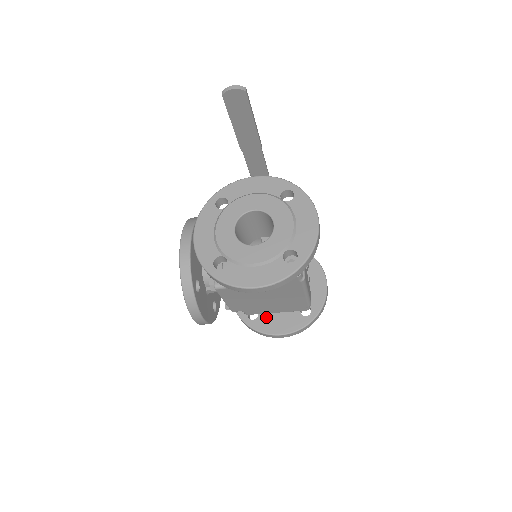
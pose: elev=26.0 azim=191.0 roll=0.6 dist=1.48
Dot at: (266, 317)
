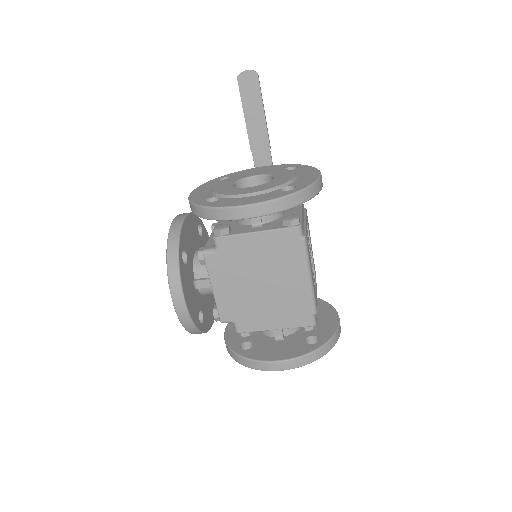
Dot at: (262, 347)
